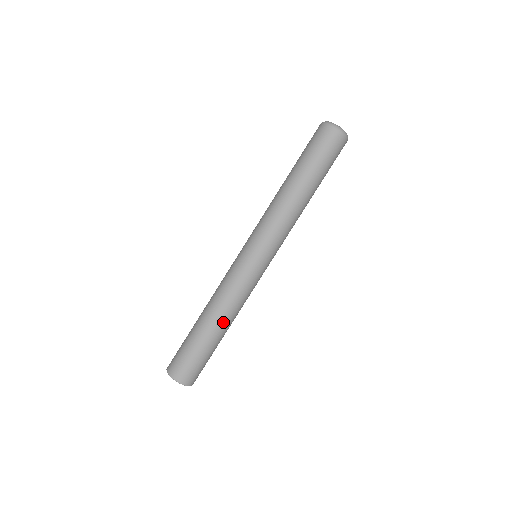
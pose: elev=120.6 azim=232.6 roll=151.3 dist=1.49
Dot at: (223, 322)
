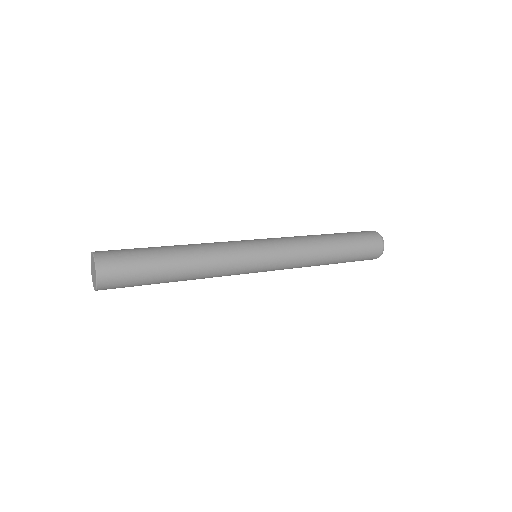
Dot at: (187, 252)
